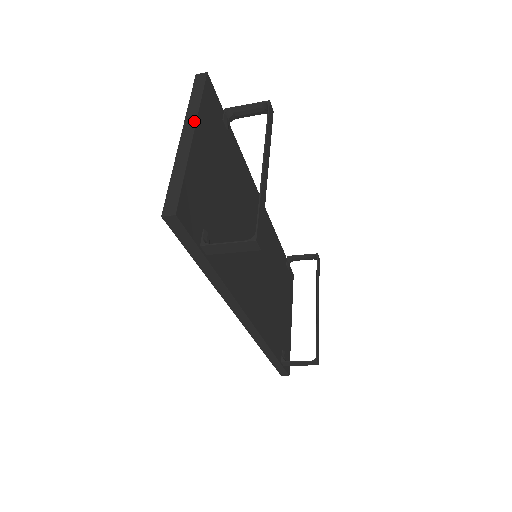
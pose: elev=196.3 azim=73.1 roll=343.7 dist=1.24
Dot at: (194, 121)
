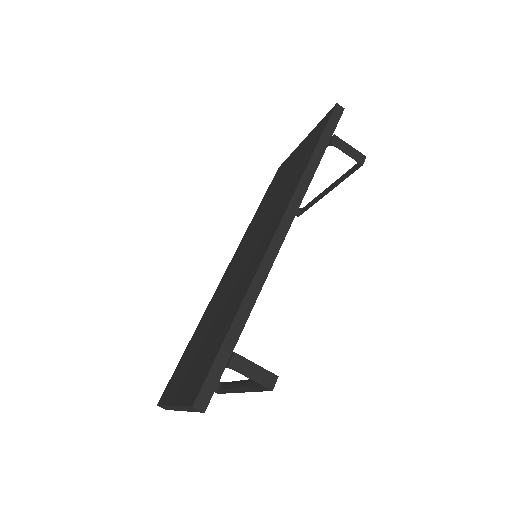
Dot at: occluded
